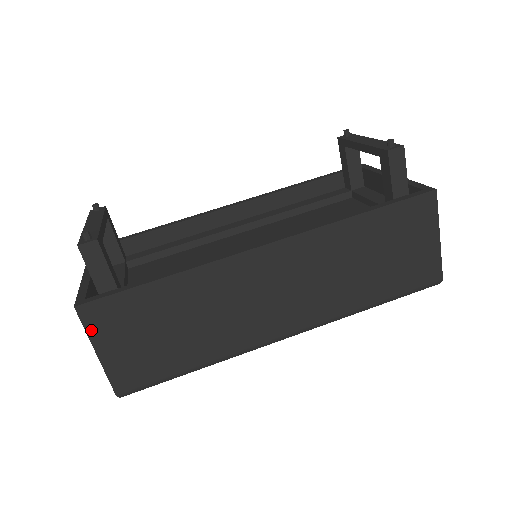
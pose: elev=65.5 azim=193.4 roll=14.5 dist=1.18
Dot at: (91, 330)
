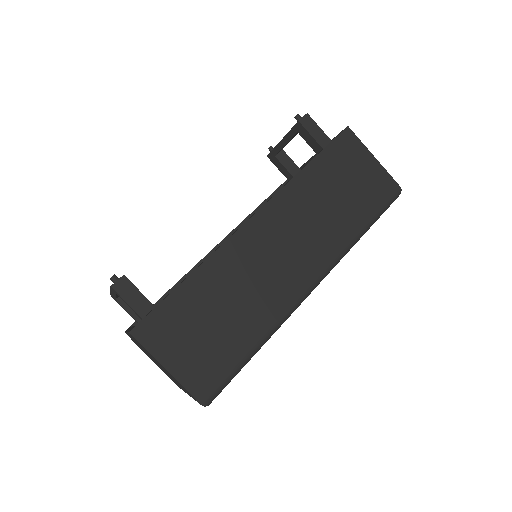
Dot at: (152, 348)
